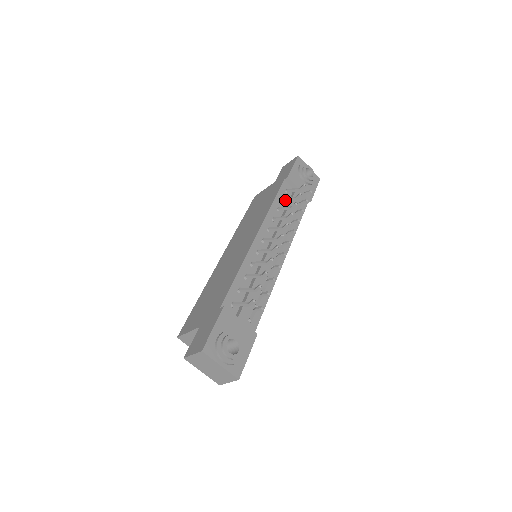
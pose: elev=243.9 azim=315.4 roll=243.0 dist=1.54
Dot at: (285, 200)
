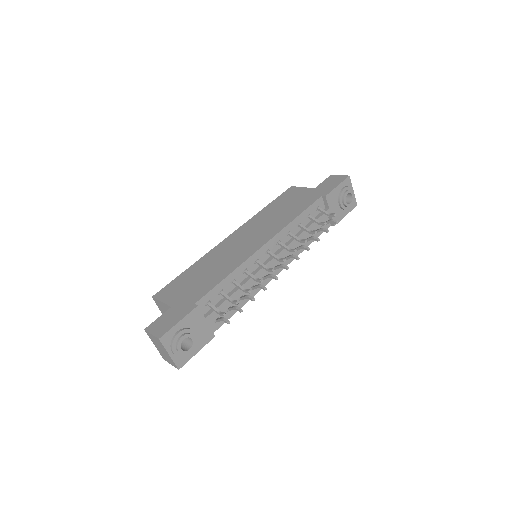
Dot at: (310, 218)
